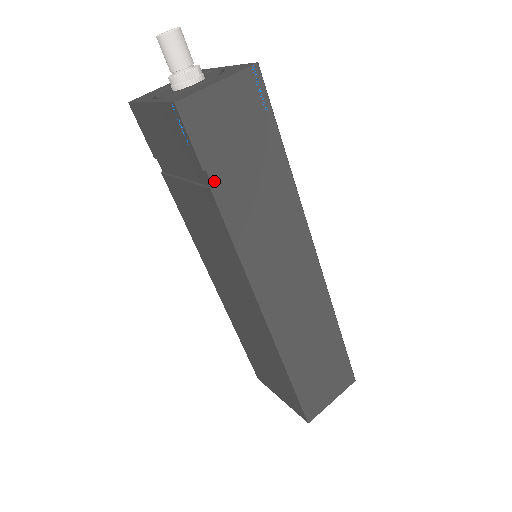
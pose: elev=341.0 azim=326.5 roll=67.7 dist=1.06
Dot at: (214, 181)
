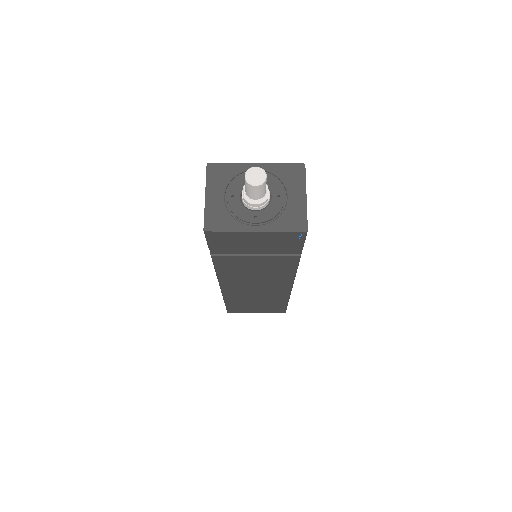
Dot at: occluded
